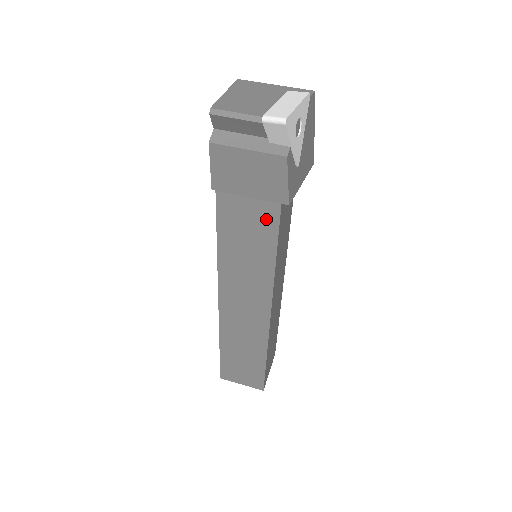
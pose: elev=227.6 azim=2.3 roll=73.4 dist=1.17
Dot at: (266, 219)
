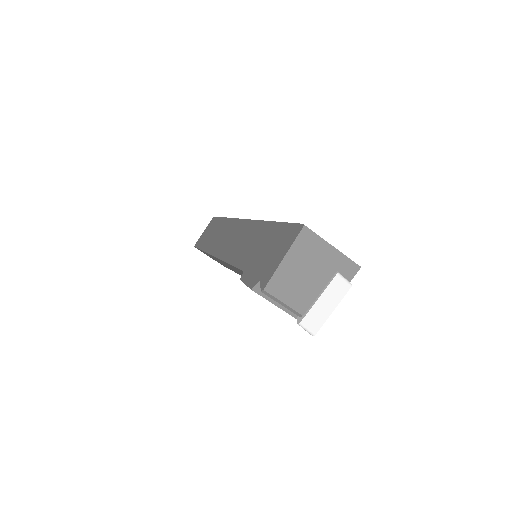
Dot at: occluded
